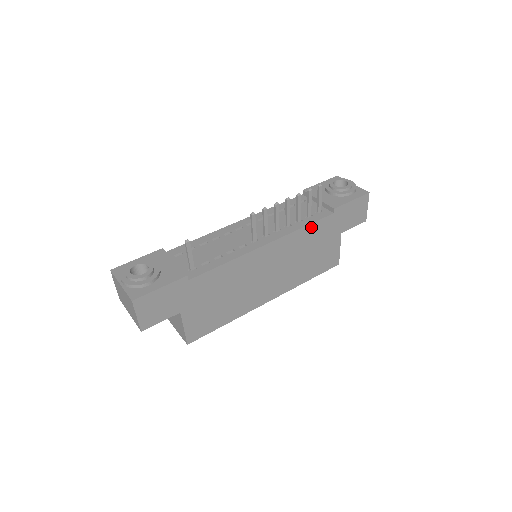
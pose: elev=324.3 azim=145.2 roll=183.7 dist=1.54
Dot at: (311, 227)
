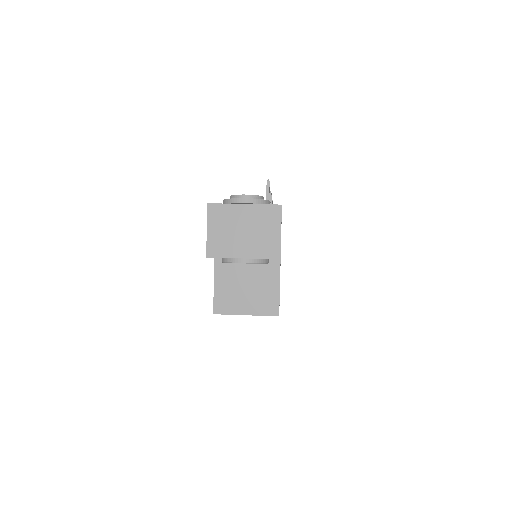
Dot at: occluded
